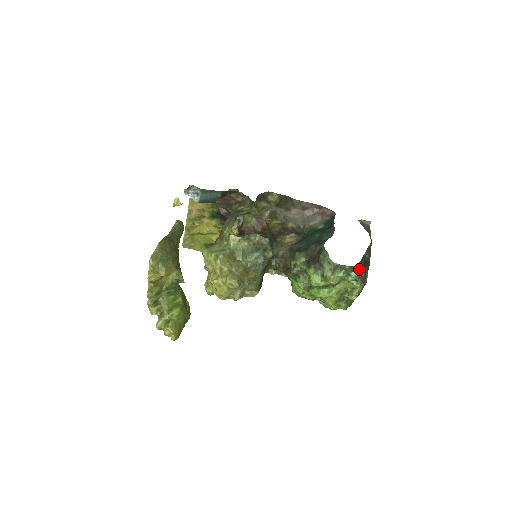
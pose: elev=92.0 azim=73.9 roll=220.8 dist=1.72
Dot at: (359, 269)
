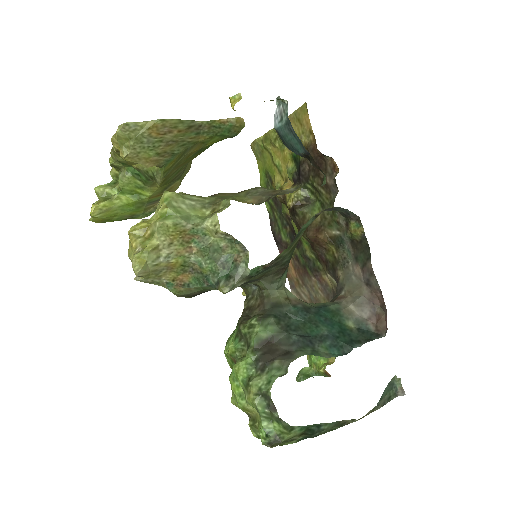
Dot at: (287, 431)
